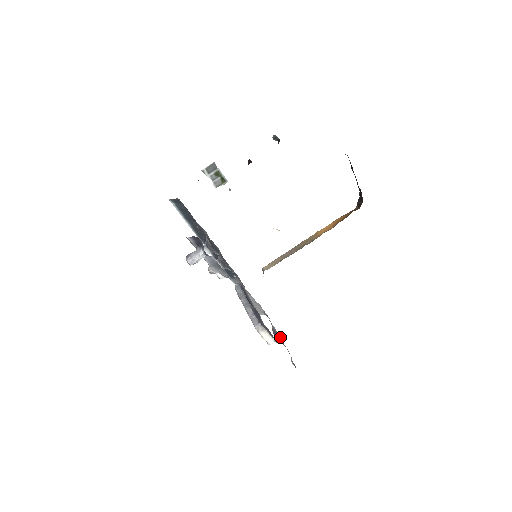
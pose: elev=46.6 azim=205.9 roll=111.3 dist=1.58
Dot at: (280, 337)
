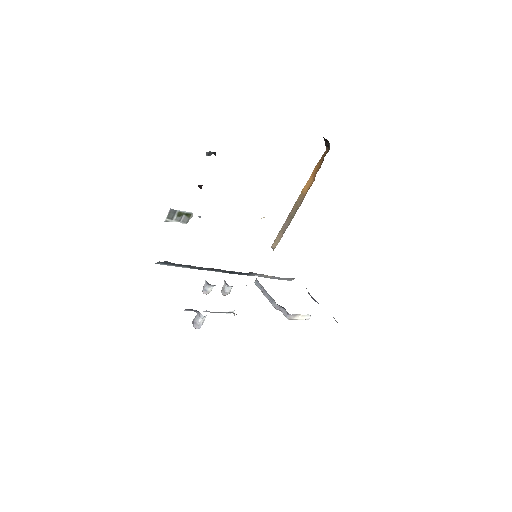
Dot at: occluded
